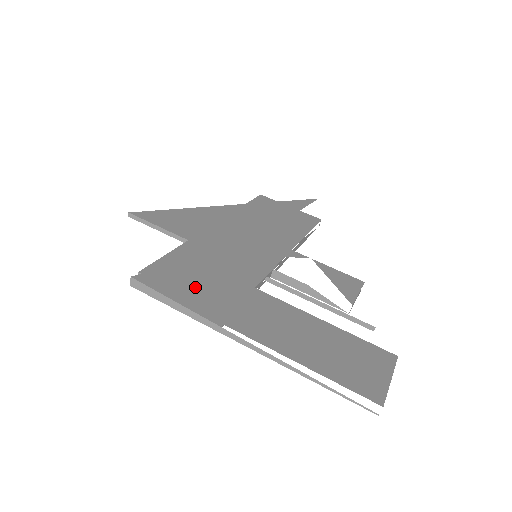
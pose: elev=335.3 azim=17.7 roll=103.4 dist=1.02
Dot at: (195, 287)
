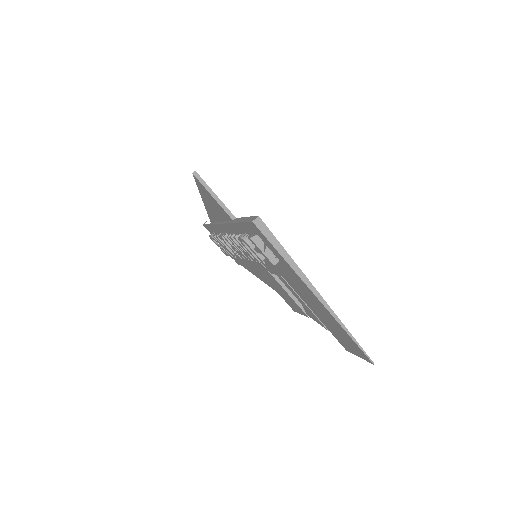
Dot at: occluded
